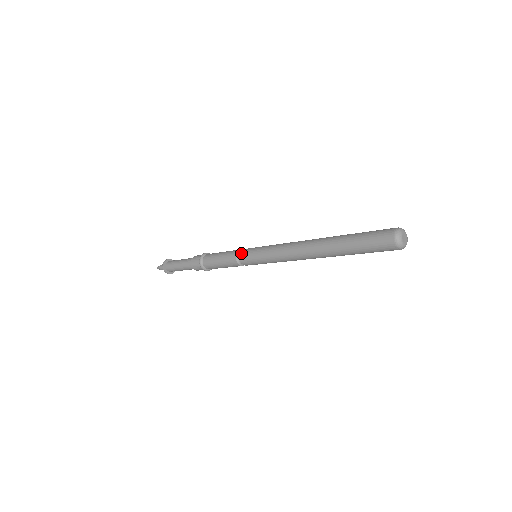
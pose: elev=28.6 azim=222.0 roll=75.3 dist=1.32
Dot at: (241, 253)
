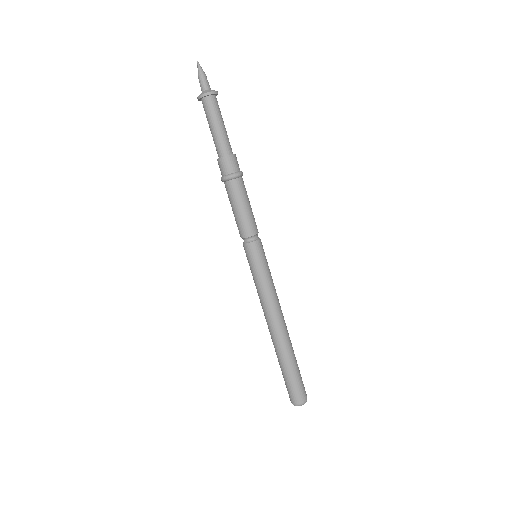
Dot at: (247, 246)
